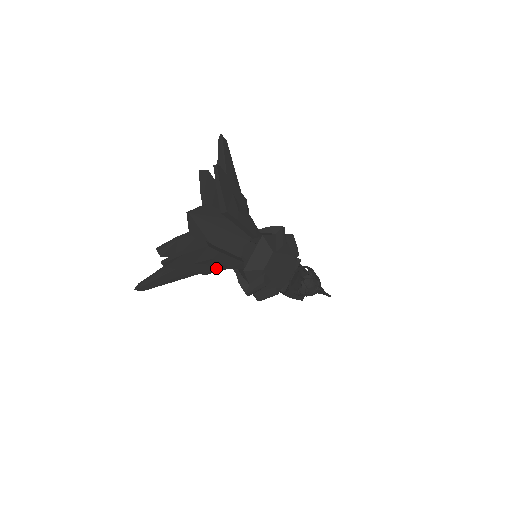
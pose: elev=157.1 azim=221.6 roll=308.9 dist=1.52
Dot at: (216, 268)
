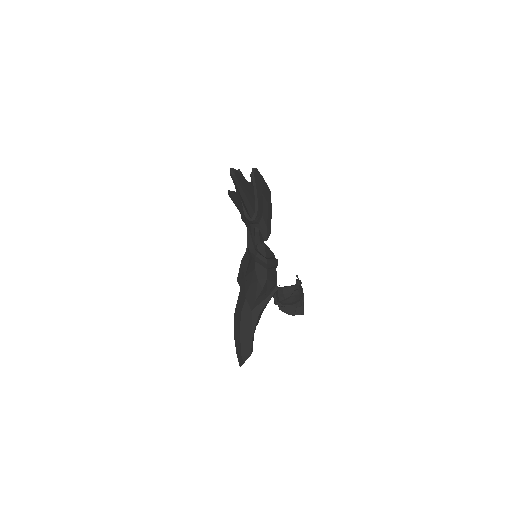
Dot at: (262, 216)
